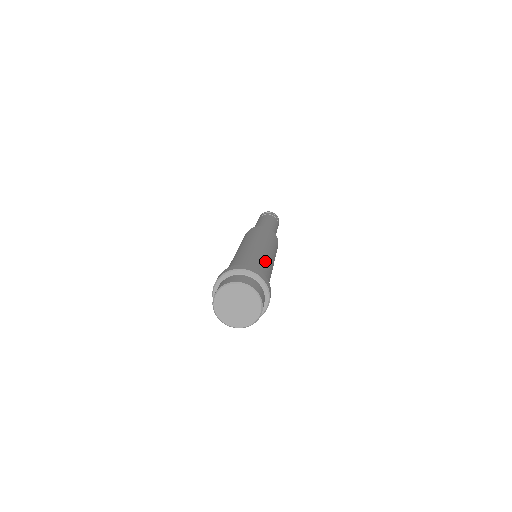
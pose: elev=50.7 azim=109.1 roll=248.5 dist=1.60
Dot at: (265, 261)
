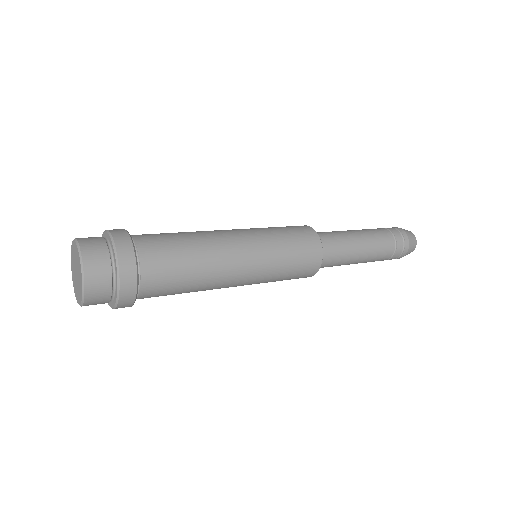
Dot at: (193, 238)
